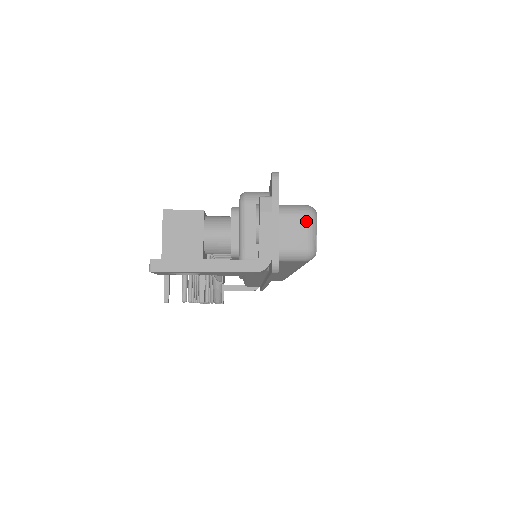
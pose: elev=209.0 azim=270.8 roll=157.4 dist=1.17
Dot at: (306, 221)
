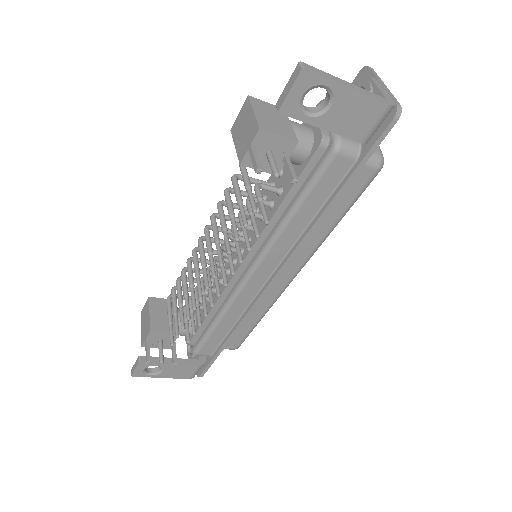
Dot at: occluded
